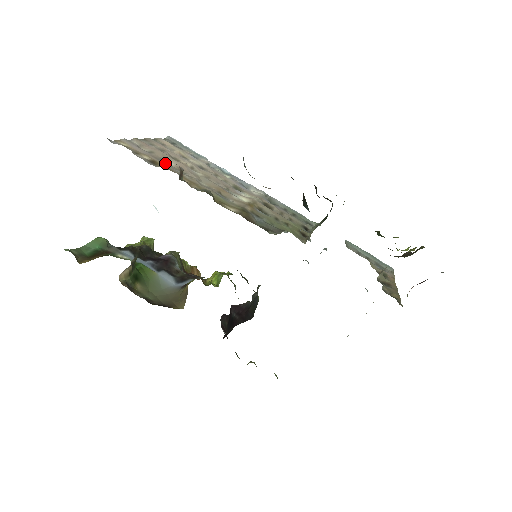
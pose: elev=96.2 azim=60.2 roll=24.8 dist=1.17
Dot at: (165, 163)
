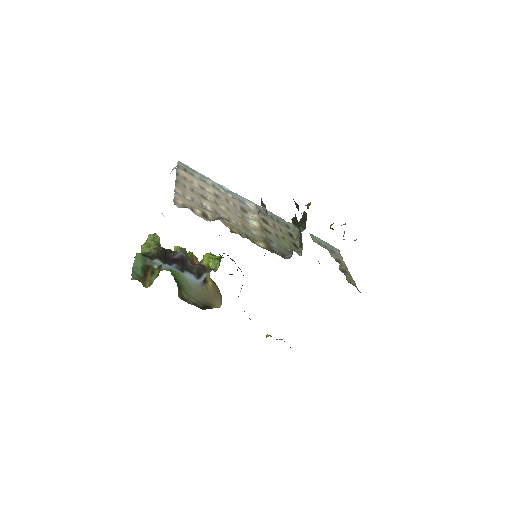
Dot at: (206, 209)
